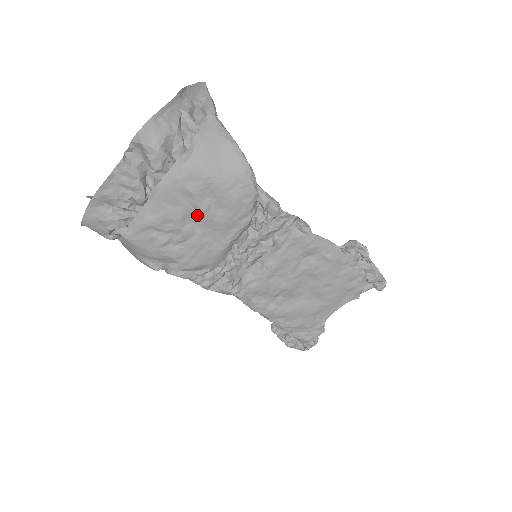
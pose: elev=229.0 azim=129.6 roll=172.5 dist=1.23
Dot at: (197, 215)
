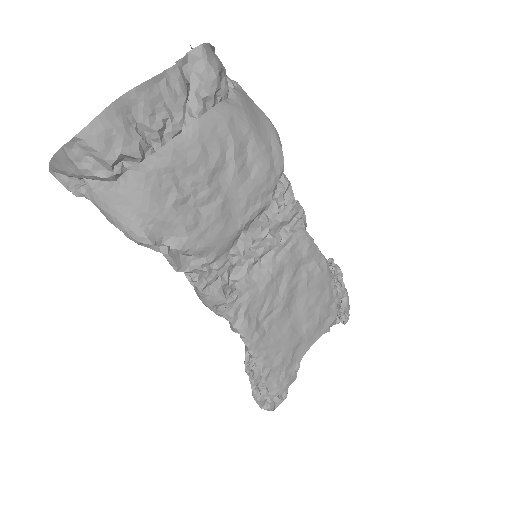
Dot at: (227, 173)
